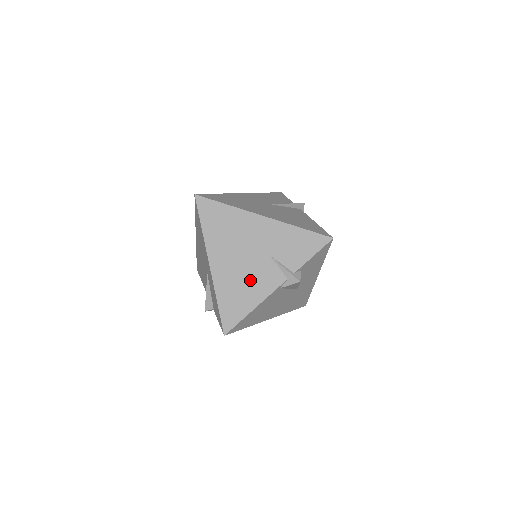
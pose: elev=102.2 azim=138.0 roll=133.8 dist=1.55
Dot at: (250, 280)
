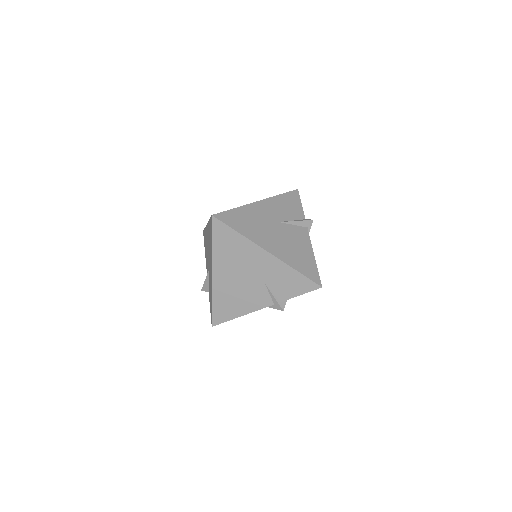
Dot at: (243, 296)
